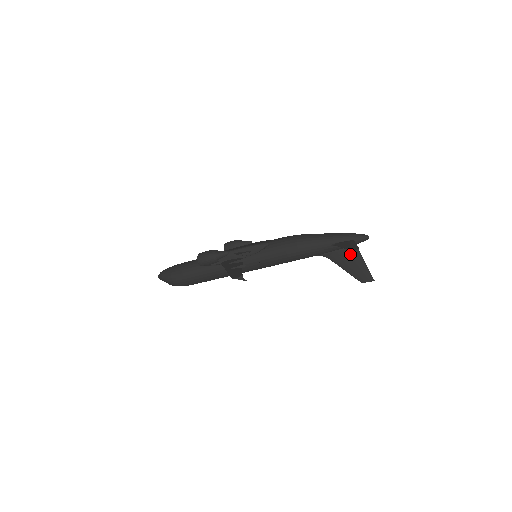
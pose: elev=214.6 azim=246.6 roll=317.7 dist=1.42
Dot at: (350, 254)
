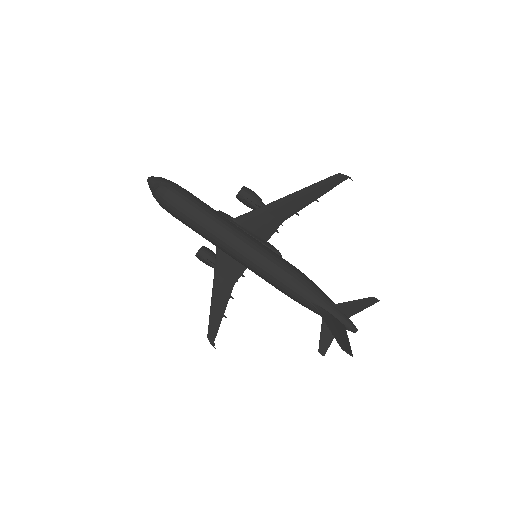
Dot at: (339, 325)
